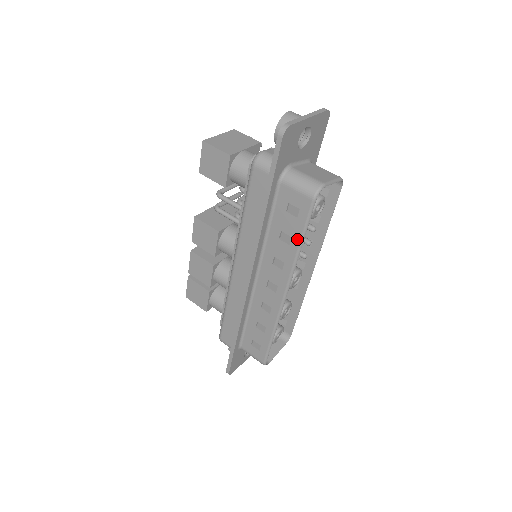
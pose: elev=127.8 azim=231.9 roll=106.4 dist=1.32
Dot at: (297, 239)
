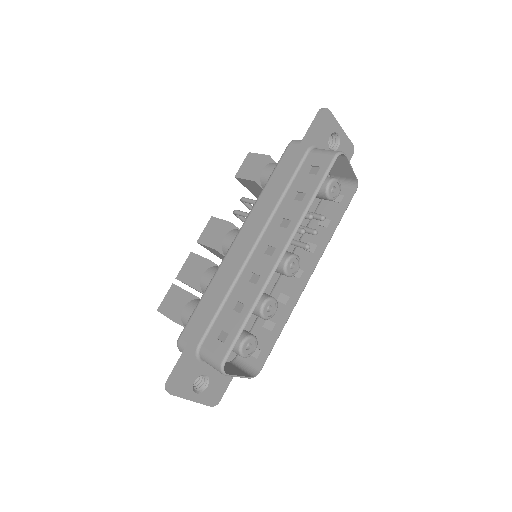
Dot at: (311, 193)
